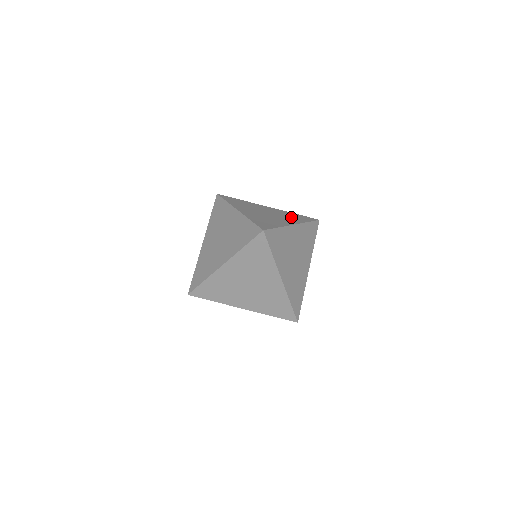
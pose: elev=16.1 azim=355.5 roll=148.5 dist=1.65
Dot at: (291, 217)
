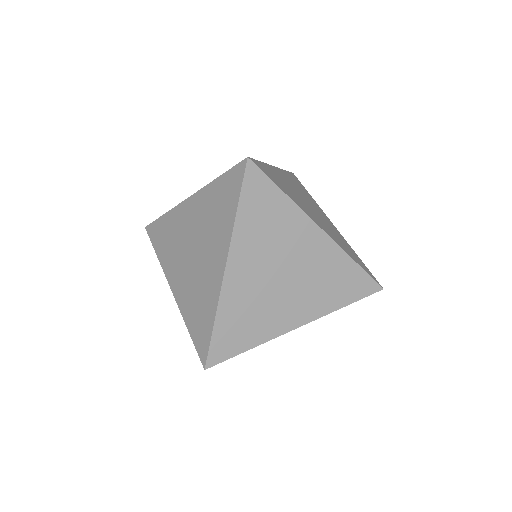
Dot at: (340, 240)
